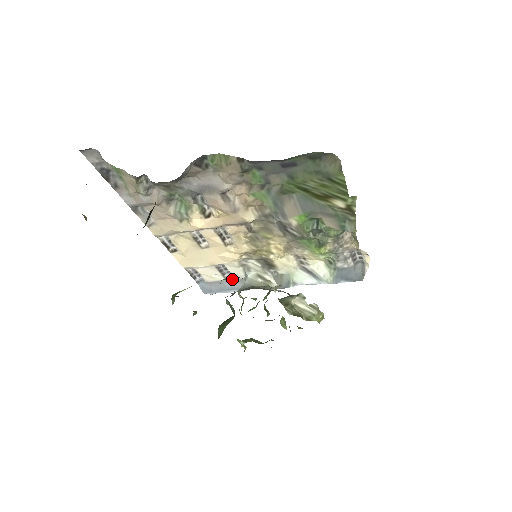
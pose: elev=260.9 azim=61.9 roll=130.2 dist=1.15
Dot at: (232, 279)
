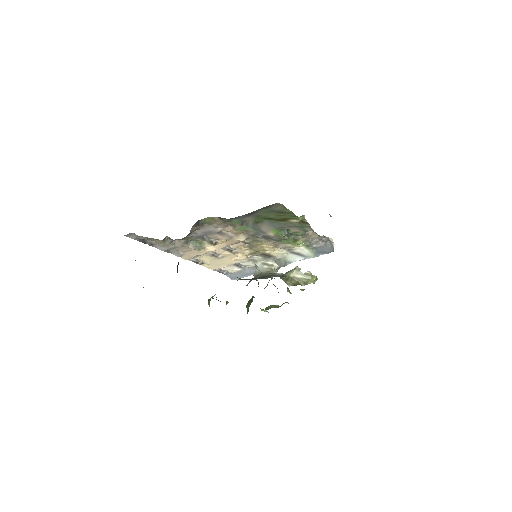
Dot at: (248, 268)
